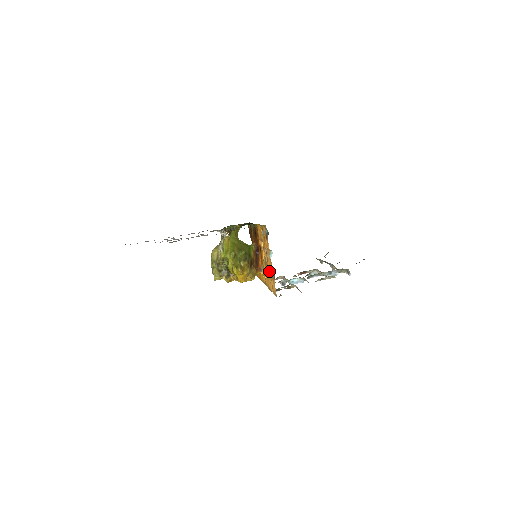
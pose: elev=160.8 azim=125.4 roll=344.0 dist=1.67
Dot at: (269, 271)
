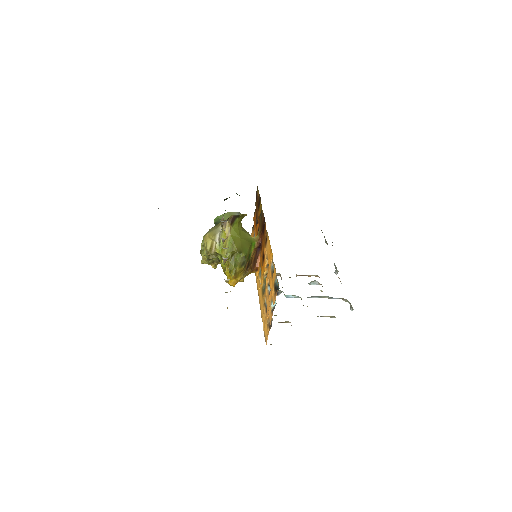
Dot at: occluded
